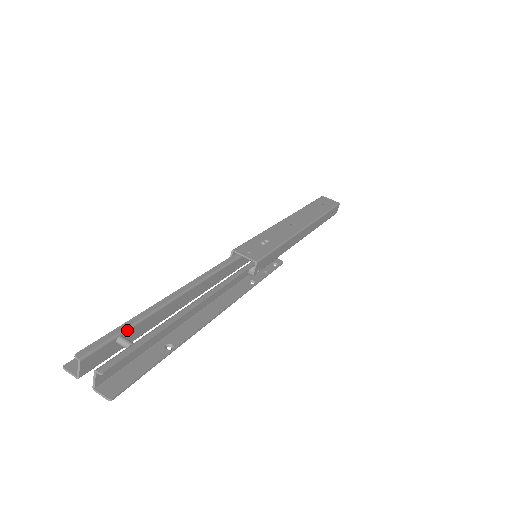
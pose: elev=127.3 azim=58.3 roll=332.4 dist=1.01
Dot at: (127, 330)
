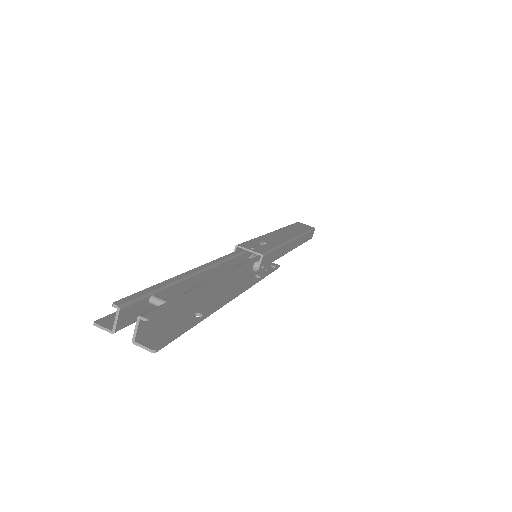
Dot at: (158, 291)
